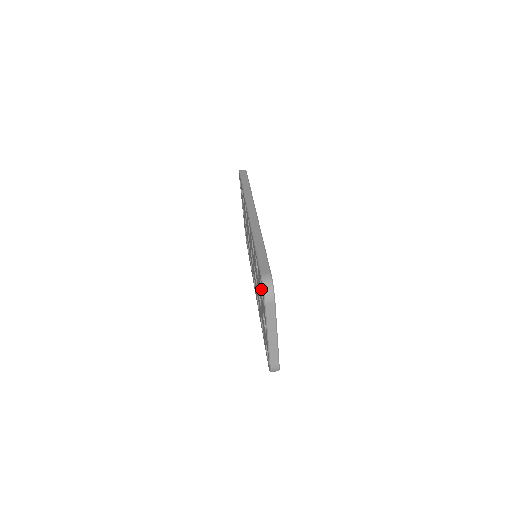
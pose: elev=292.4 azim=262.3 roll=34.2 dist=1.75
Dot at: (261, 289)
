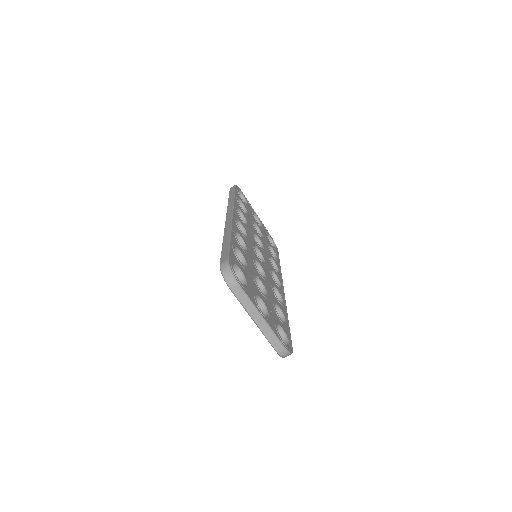
Dot at: occluded
